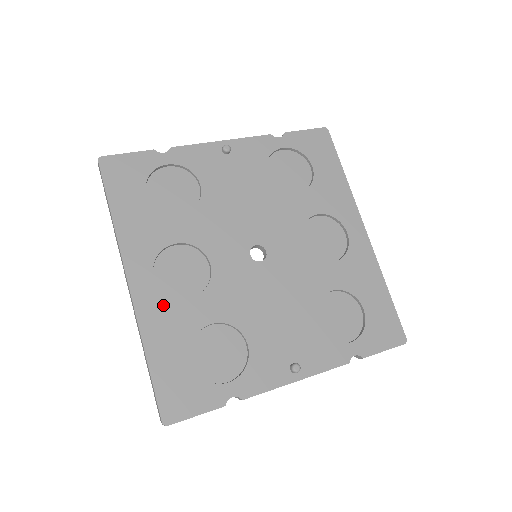
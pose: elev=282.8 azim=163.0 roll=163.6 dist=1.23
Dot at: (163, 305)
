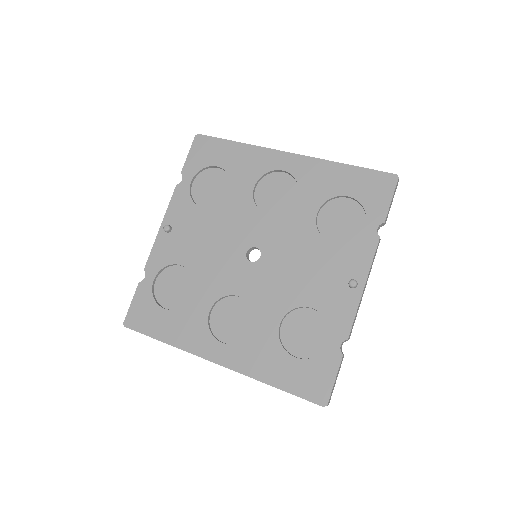
Dot at: (245, 350)
